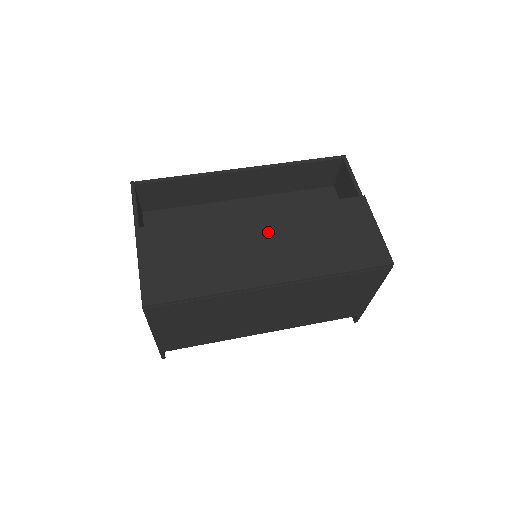
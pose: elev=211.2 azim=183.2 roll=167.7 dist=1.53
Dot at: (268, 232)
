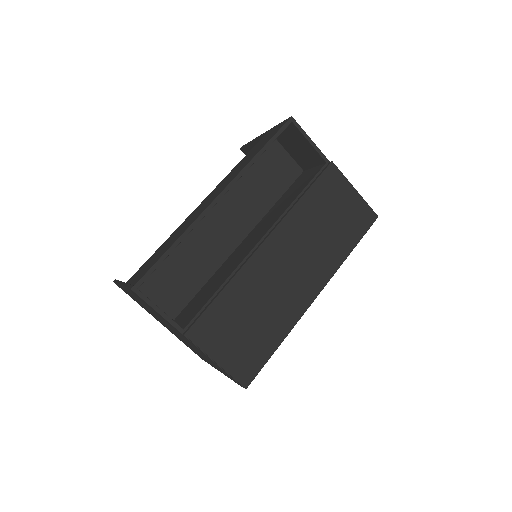
Dot at: (287, 255)
